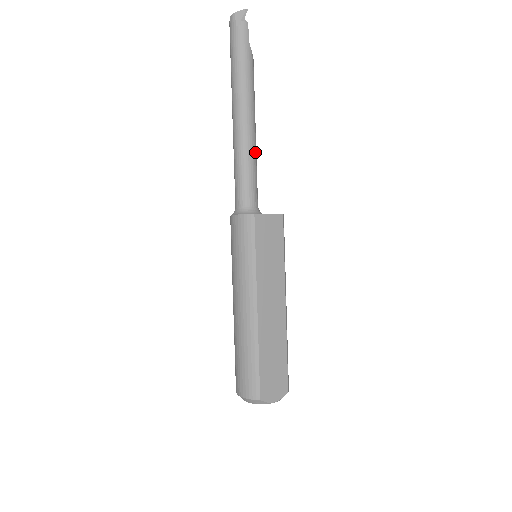
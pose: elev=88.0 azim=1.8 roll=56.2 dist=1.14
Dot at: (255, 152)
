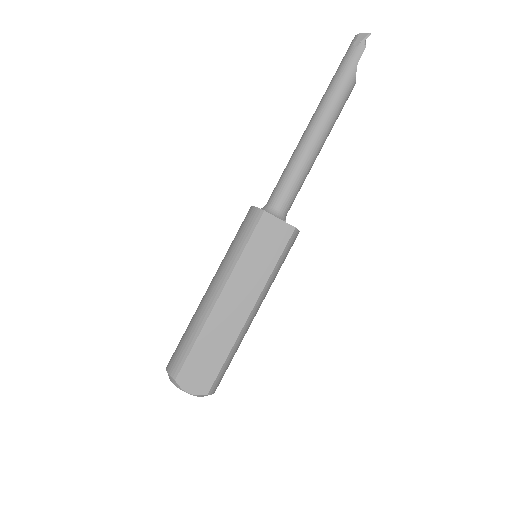
Dot at: (309, 164)
